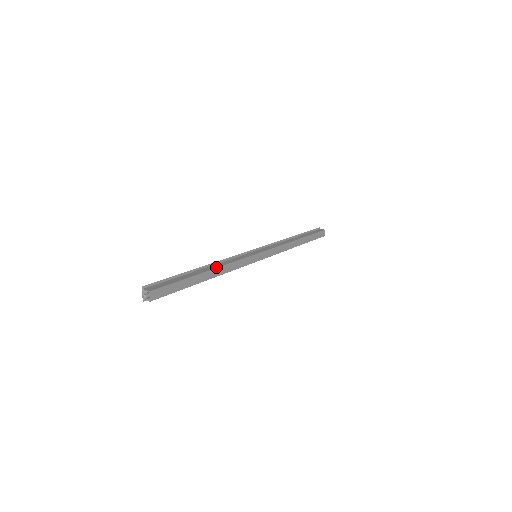
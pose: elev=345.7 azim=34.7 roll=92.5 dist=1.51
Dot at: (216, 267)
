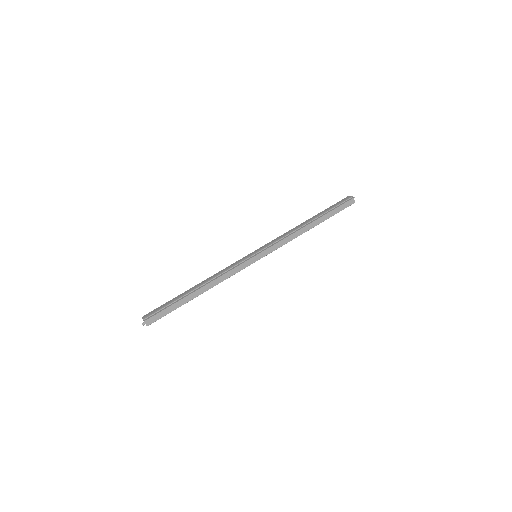
Dot at: (209, 288)
